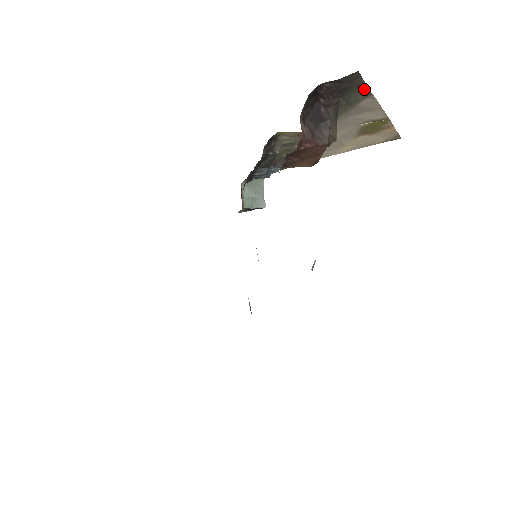
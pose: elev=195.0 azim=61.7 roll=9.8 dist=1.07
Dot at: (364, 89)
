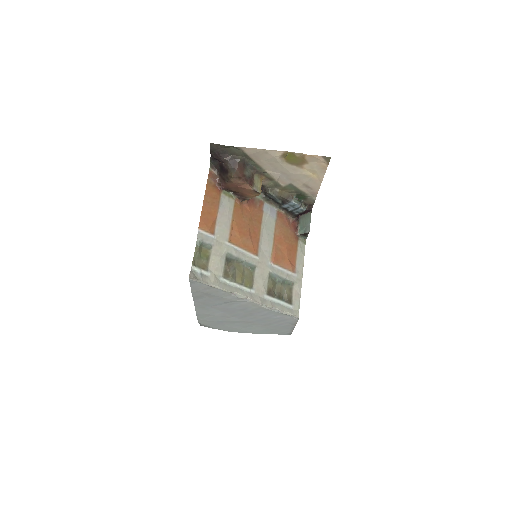
Dot at: (233, 147)
